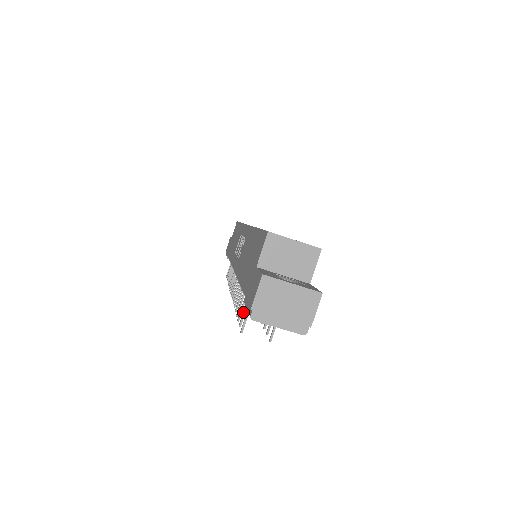
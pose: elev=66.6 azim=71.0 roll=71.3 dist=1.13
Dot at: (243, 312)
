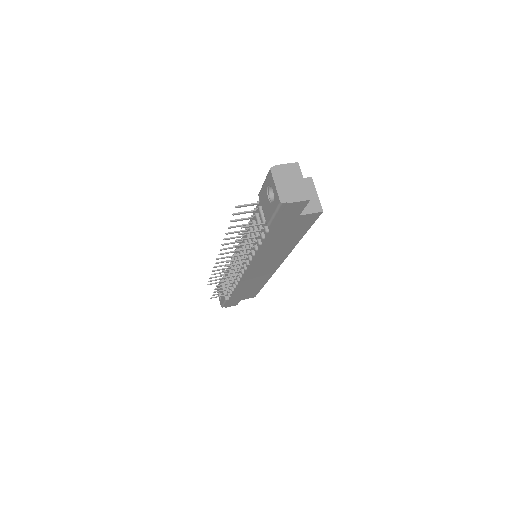
Dot at: (244, 211)
